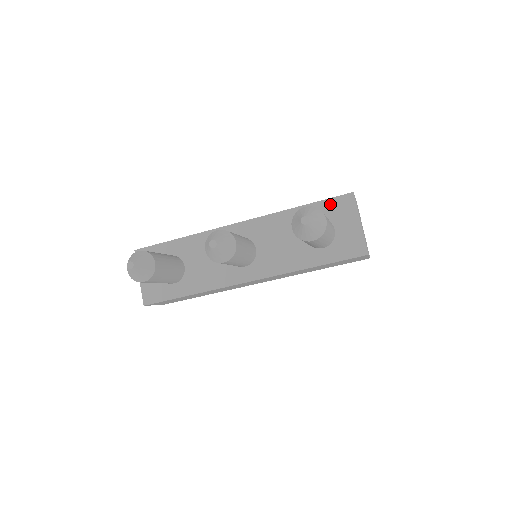
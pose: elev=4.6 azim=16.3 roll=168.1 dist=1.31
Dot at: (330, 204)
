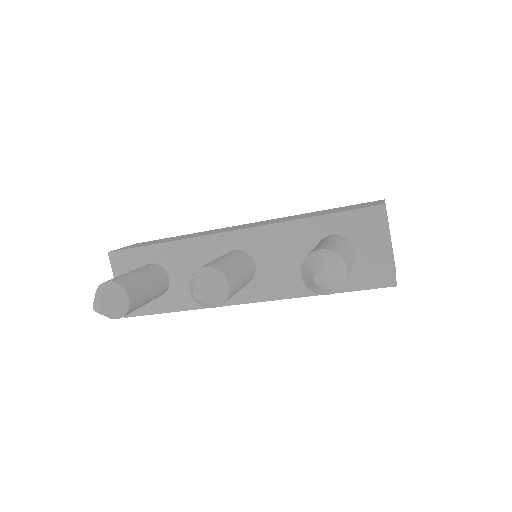
Dot at: (351, 218)
